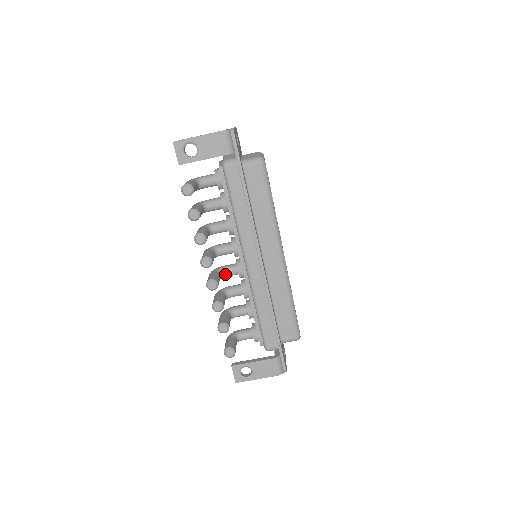
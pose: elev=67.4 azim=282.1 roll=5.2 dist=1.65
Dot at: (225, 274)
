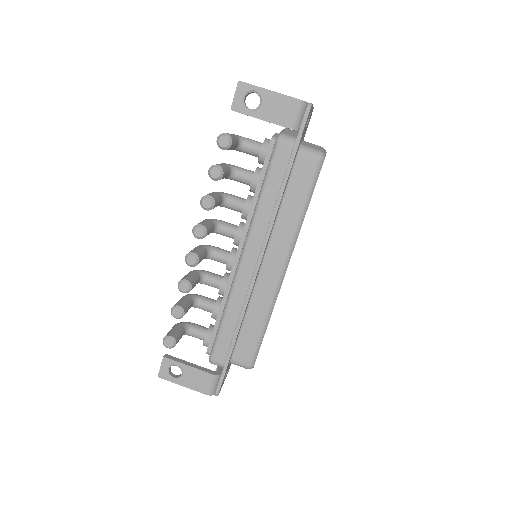
Dot at: (212, 256)
